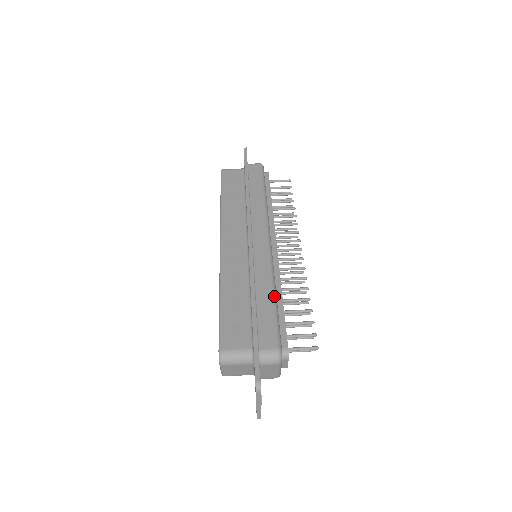
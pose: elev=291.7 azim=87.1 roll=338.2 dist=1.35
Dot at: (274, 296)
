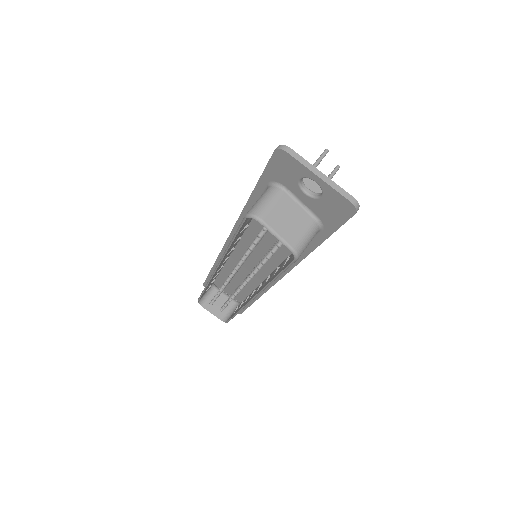
Dot at: occluded
